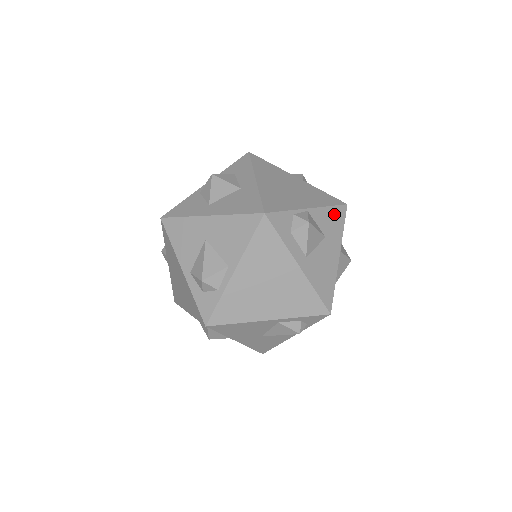
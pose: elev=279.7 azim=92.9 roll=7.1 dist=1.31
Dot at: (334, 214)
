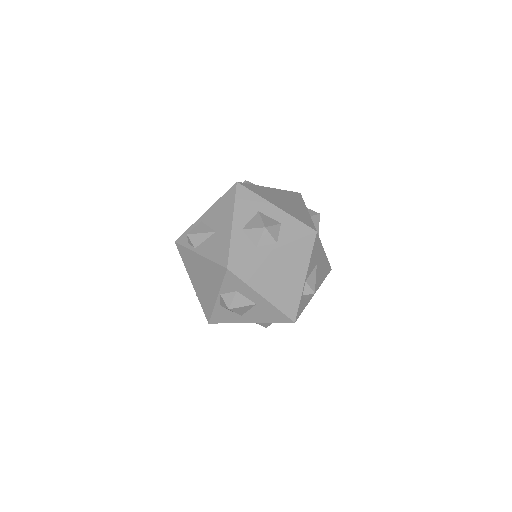
Dot at: (314, 251)
